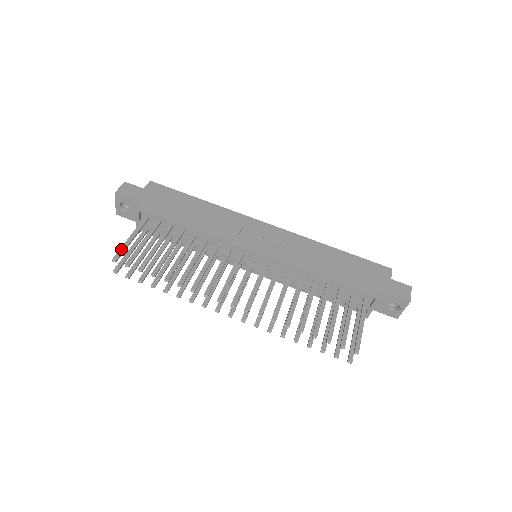
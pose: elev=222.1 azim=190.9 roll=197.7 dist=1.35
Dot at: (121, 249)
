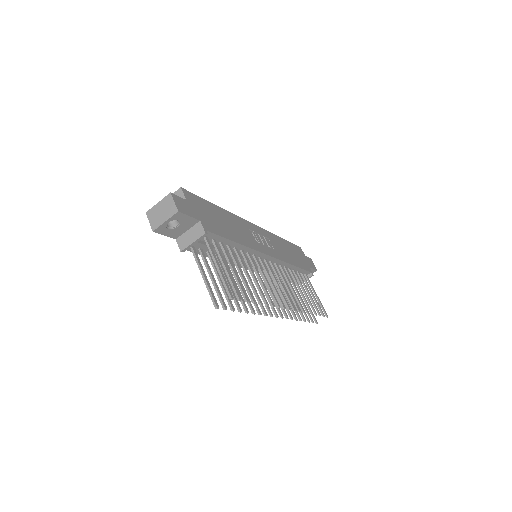
Dot at: (226, 283)
